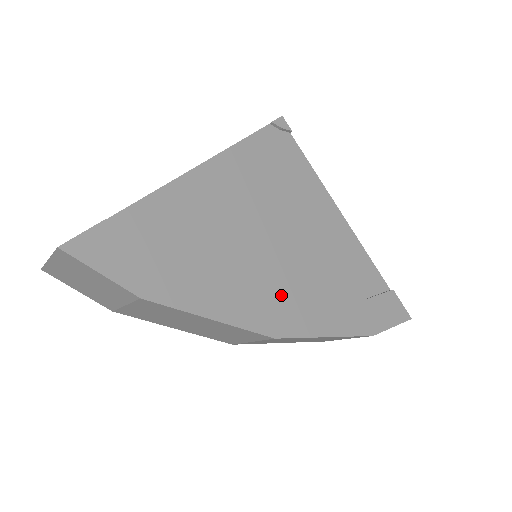
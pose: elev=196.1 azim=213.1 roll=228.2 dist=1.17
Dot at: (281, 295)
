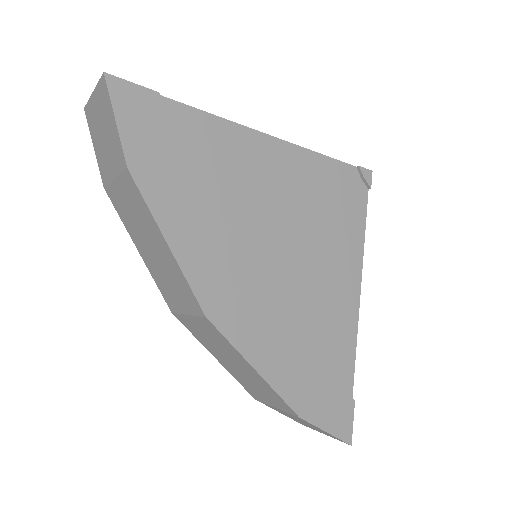
Dot at: (246, 292)
